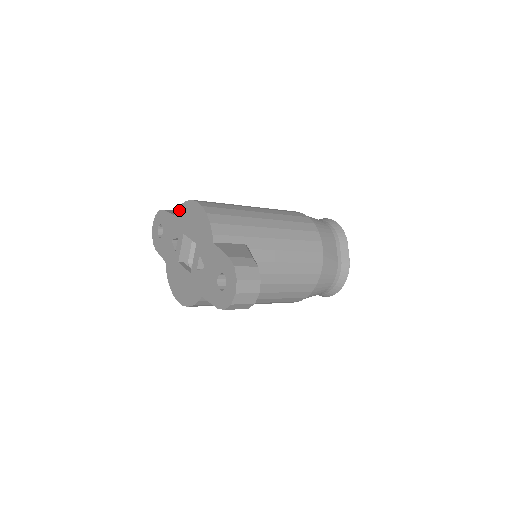
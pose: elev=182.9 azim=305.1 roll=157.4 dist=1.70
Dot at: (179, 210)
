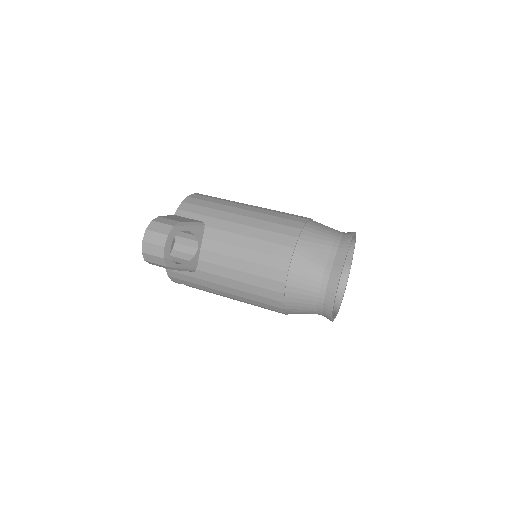
Dot at: occluded
